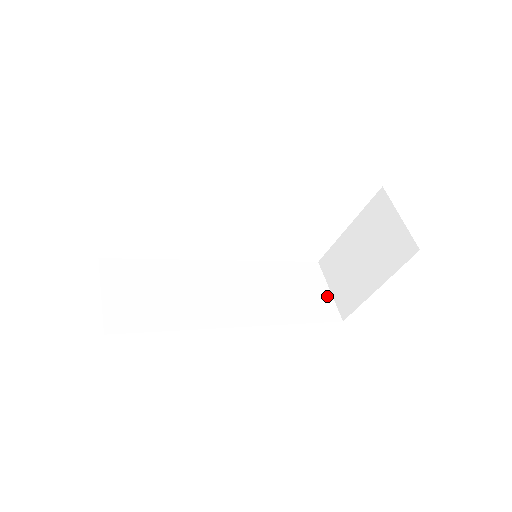
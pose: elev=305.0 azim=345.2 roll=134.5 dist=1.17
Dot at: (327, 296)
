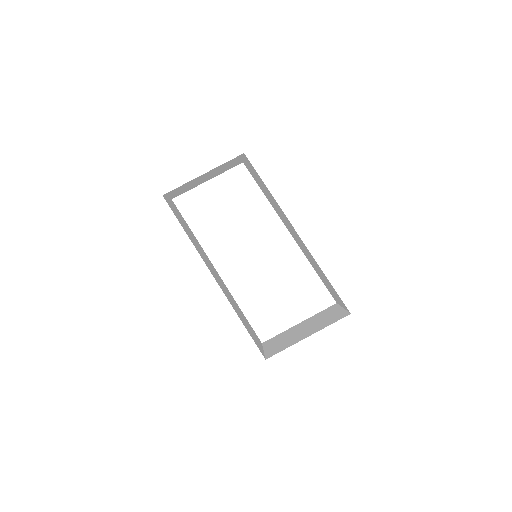
Dot at: (261, 348)
